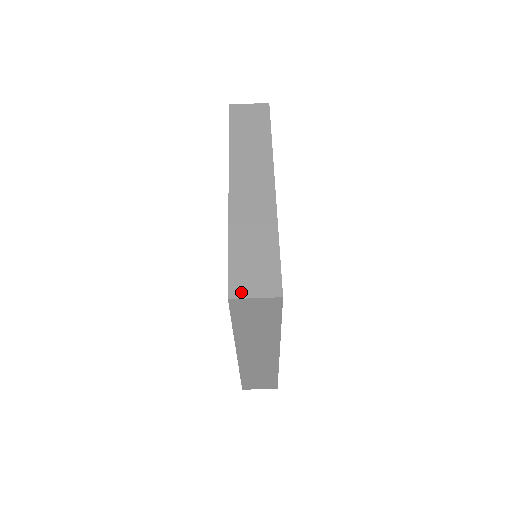
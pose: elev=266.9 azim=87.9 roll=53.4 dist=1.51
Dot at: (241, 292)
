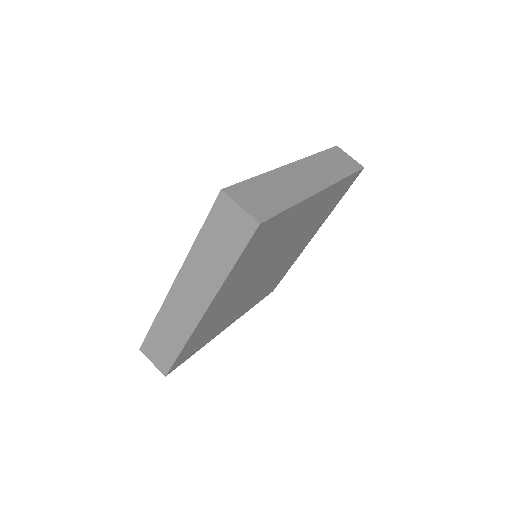
Dot at: (235, 196)
